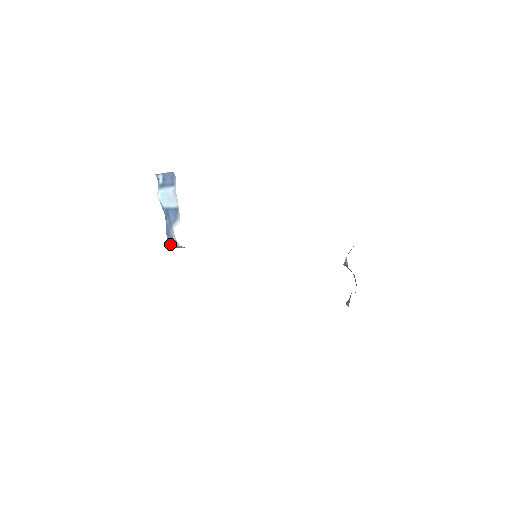
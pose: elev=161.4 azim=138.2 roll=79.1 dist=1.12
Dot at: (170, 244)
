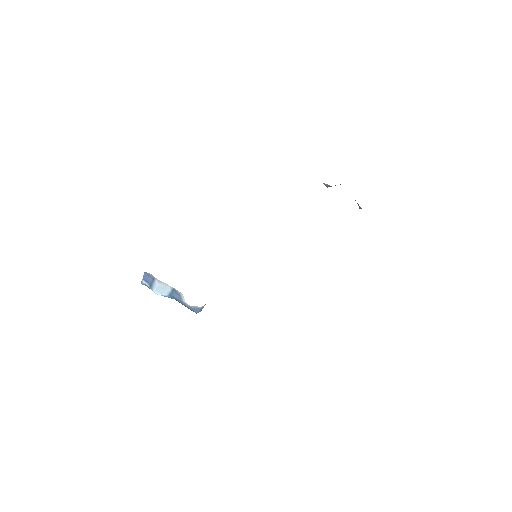
Dot at: (197, 312)
